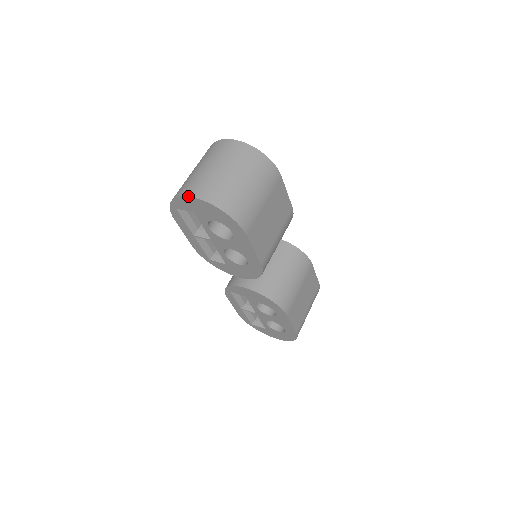
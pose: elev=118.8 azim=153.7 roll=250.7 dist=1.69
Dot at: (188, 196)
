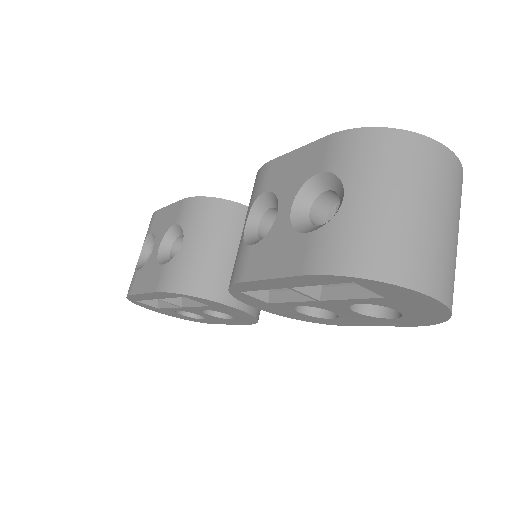
Dot at: (436, 298)
